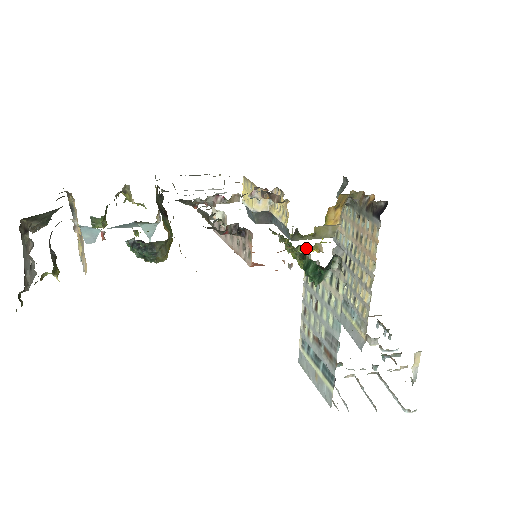
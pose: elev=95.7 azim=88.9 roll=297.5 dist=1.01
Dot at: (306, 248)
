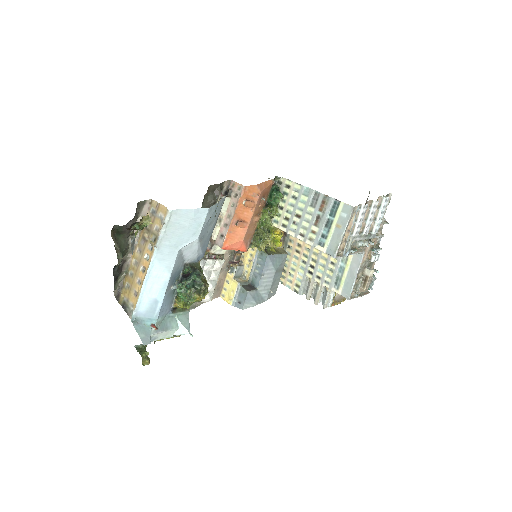
Dot at: (273, 234)
